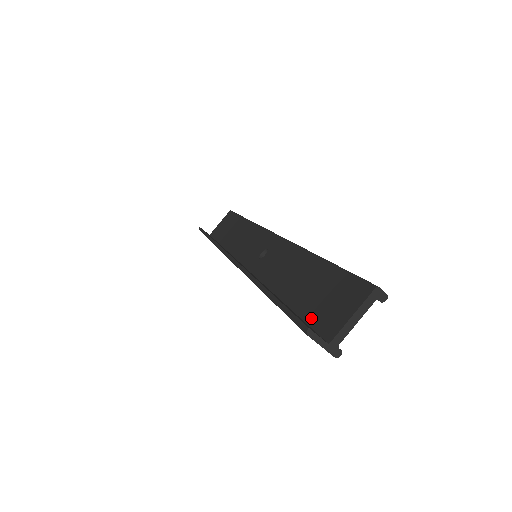
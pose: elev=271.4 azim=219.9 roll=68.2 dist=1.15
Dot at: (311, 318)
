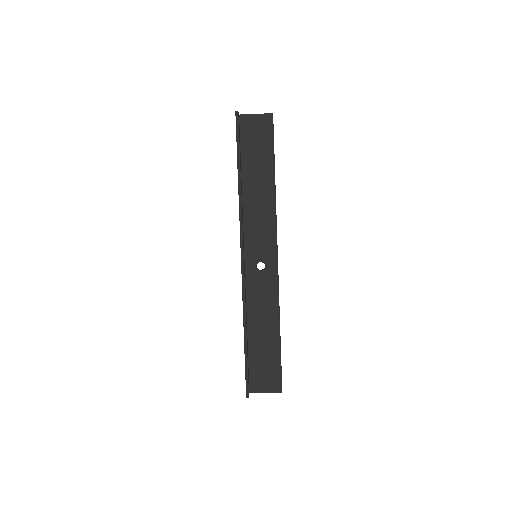
Dot at: (252, 370)
